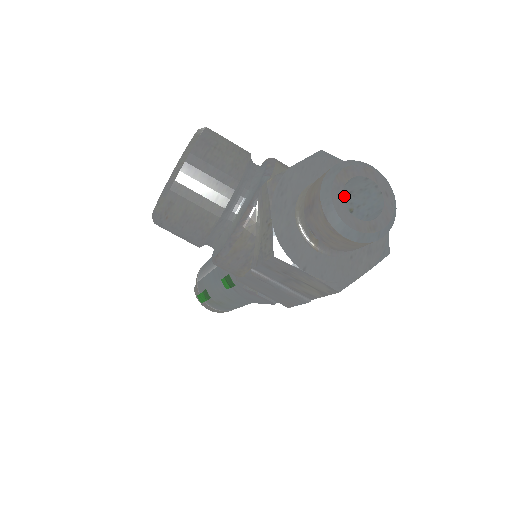
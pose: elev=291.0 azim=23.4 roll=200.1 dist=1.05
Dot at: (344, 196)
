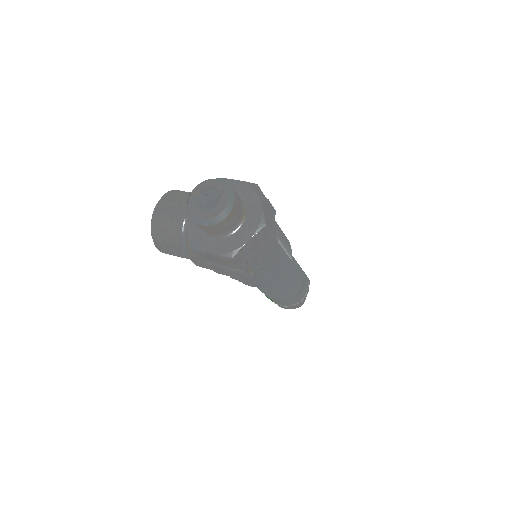
Dot at: occluded
